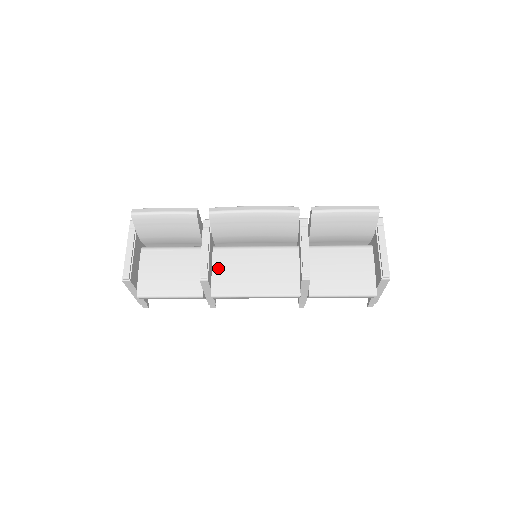
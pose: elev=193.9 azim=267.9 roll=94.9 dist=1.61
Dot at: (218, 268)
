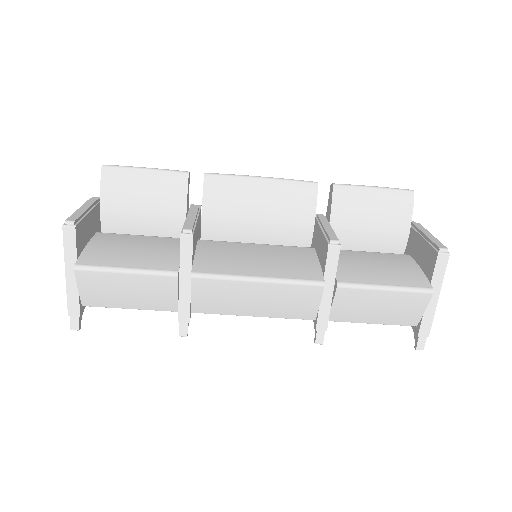
Dot at: (204, 252)
